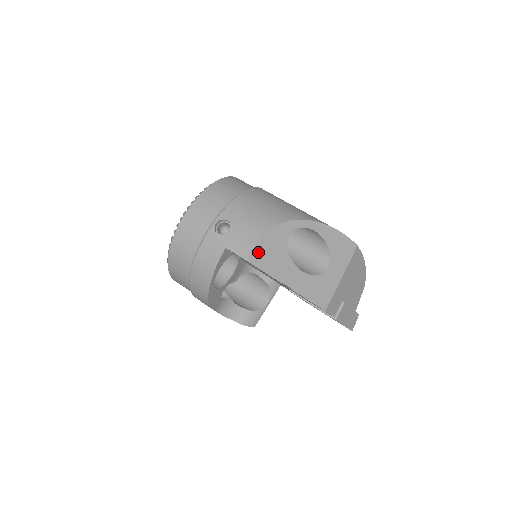
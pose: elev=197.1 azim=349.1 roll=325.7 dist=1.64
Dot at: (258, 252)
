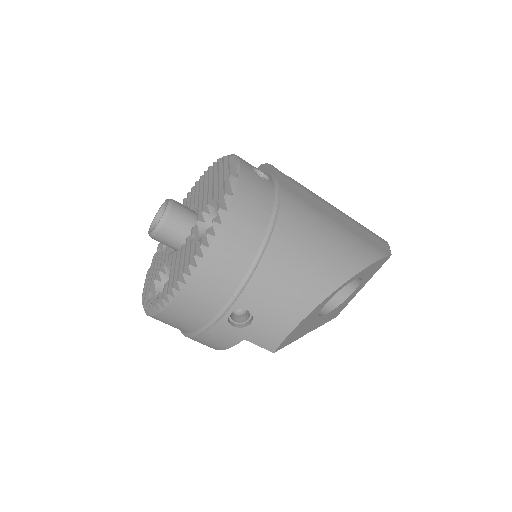
Dot at: (287, 339)
